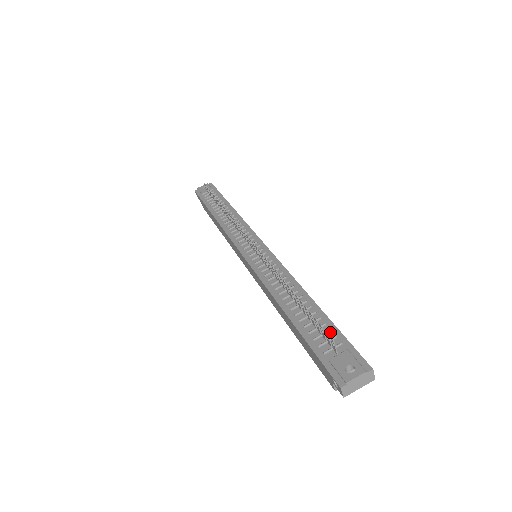
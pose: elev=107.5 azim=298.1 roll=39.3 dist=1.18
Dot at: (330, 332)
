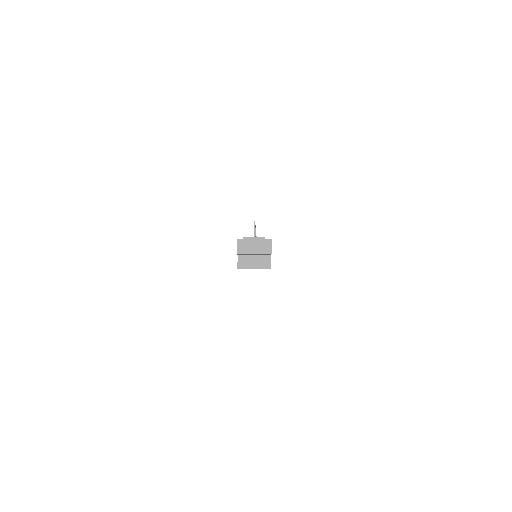
Dot at: occluded
